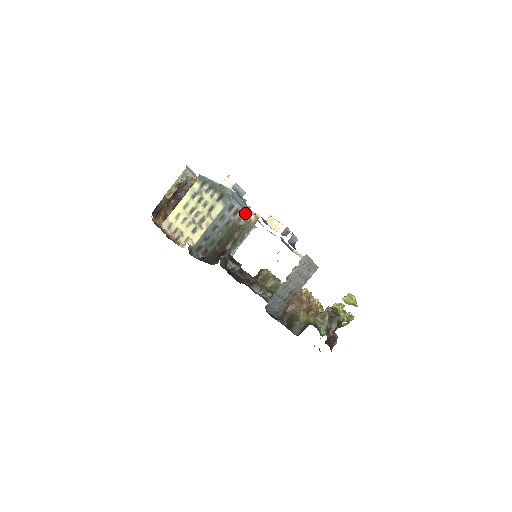
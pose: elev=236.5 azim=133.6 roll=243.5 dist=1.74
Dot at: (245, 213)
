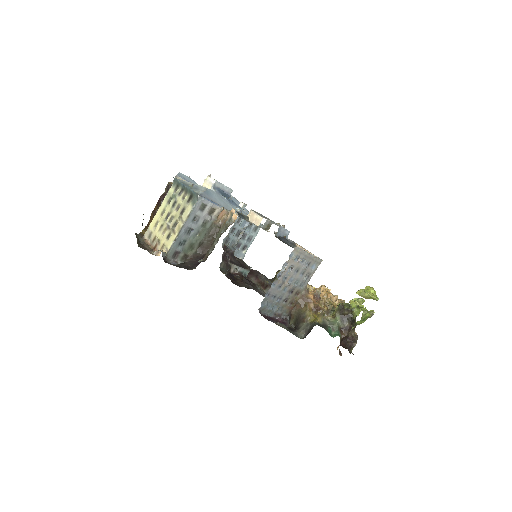
Dot at: (223, 211)
